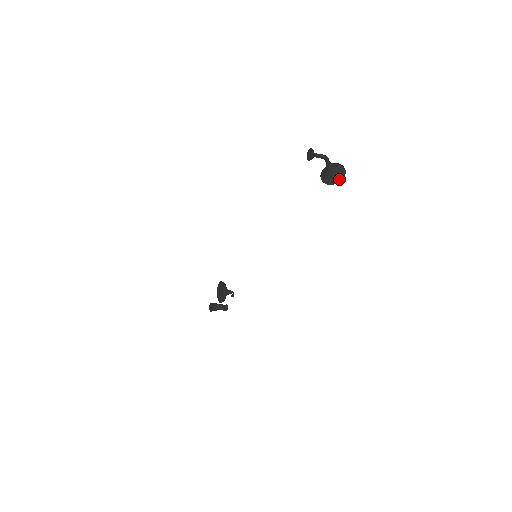
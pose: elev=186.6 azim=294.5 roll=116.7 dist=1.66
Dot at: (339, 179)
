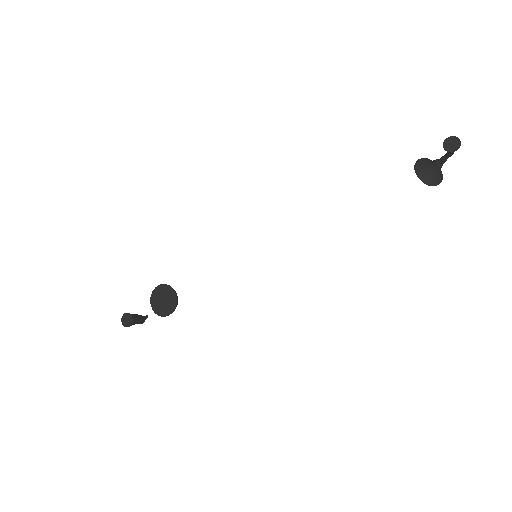
Dot at: (440, 181)
